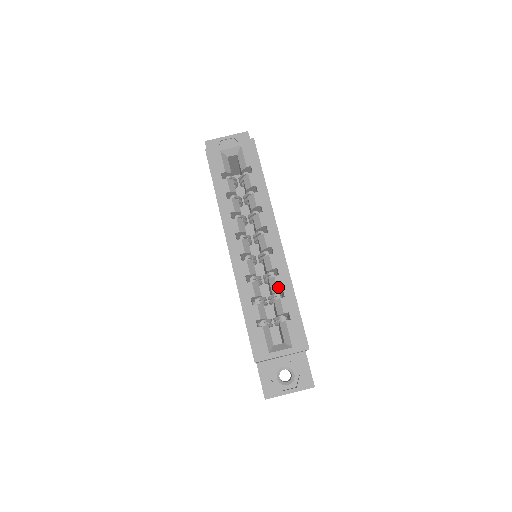
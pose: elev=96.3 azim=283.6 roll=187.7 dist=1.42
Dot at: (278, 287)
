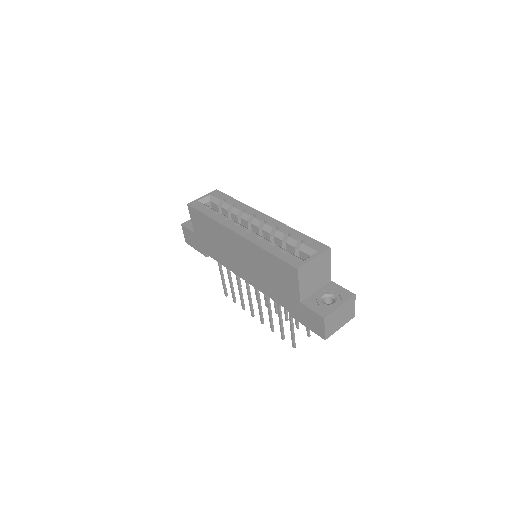
Dot at: (283, 233)
